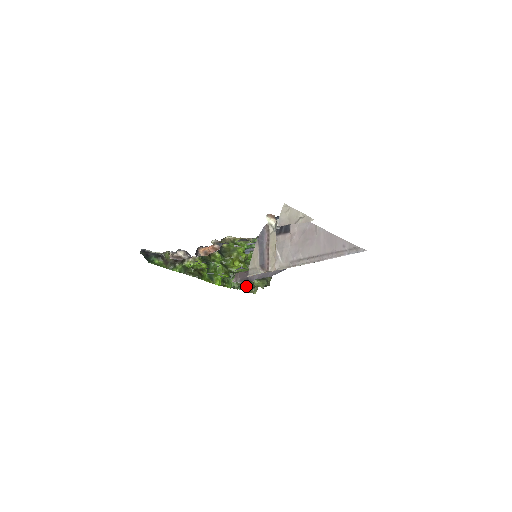
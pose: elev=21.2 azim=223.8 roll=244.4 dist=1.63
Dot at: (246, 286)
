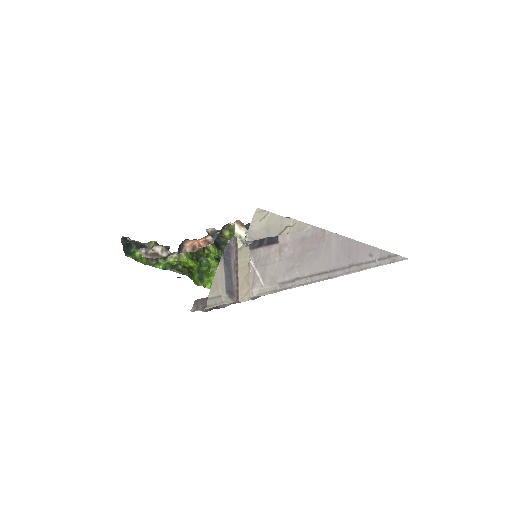
Dot at: occluded
